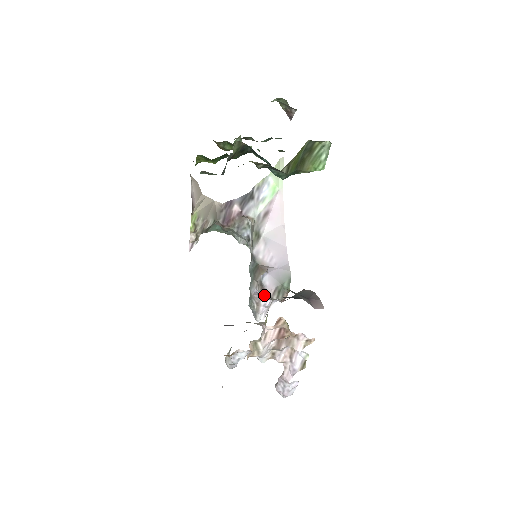
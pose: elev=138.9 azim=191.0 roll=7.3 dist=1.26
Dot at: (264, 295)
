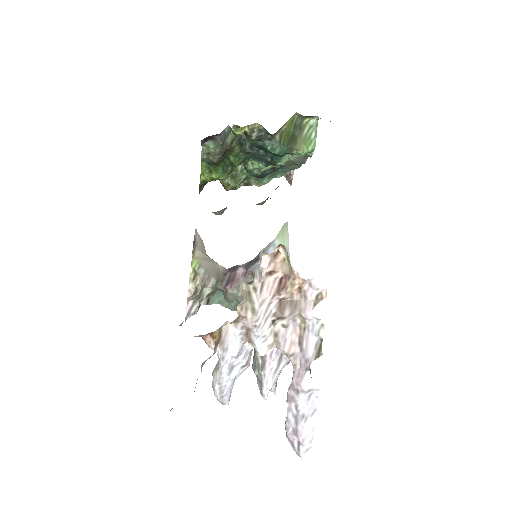
Dot at: occluded
